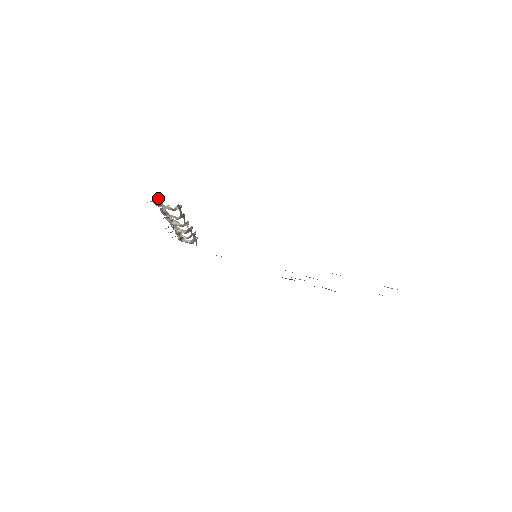
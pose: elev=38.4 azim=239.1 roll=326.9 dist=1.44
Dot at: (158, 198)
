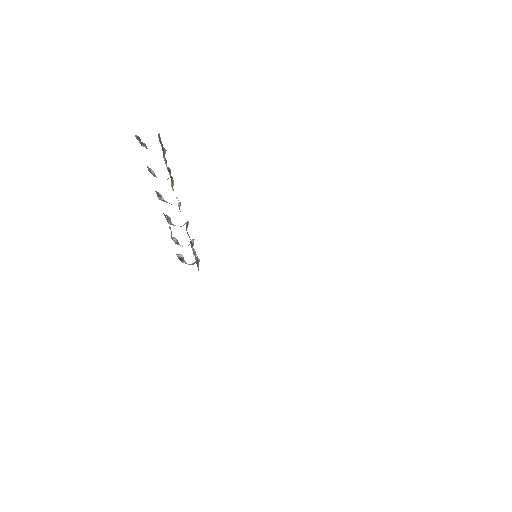
Dot at: (143, 143)
